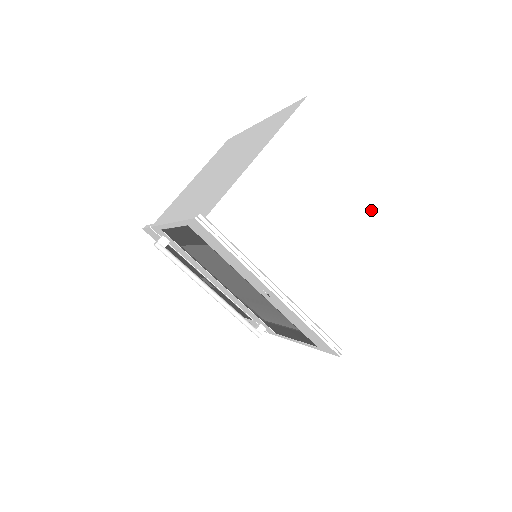
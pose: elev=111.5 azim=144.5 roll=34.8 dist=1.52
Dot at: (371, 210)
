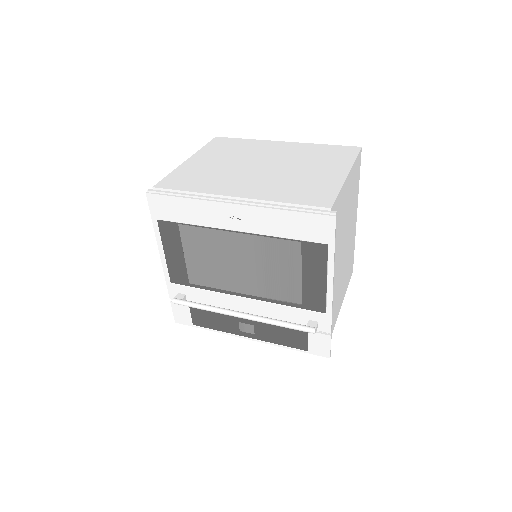
Dot at: (302, 152)
